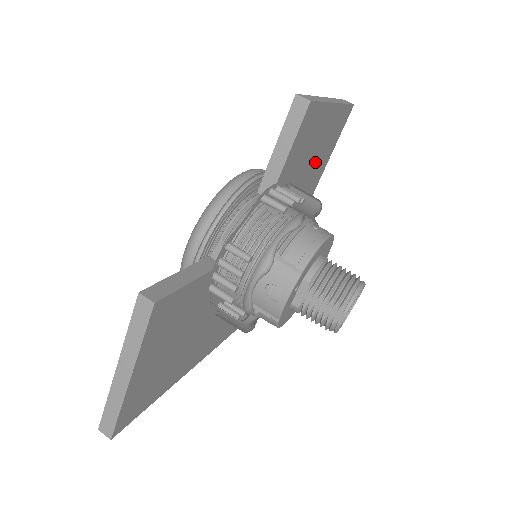
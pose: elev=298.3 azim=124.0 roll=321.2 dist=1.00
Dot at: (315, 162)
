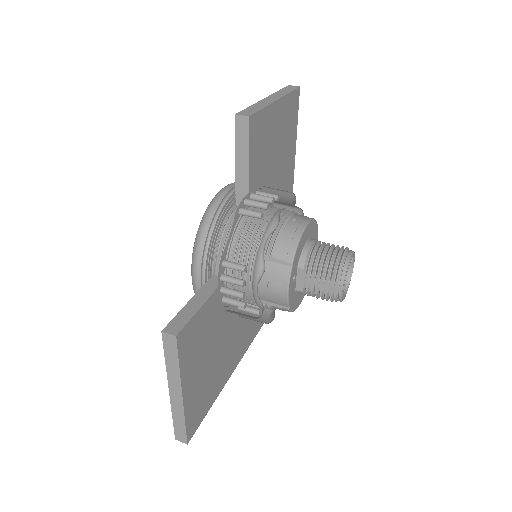
Dot at: (281, 153)
